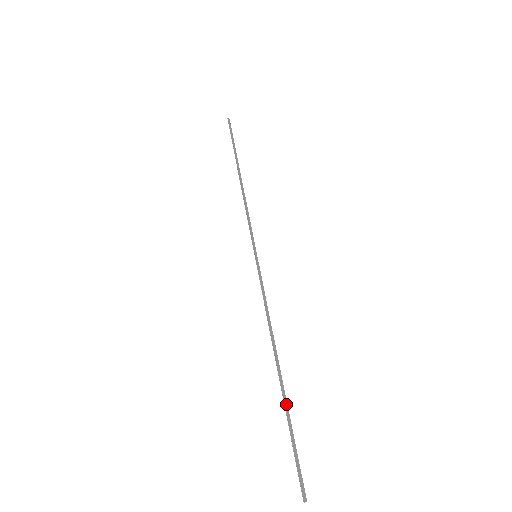
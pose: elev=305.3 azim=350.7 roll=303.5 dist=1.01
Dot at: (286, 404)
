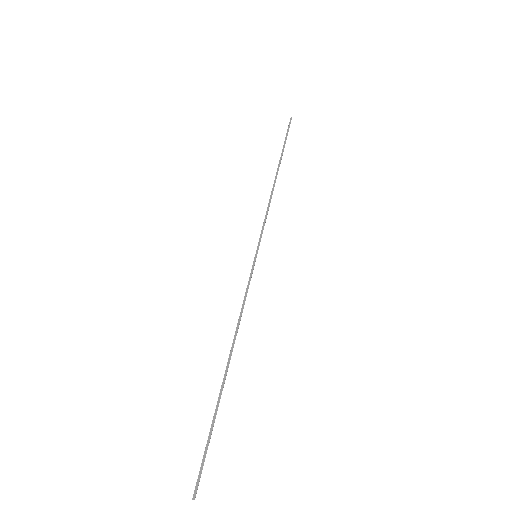
Dot at: (218, 403)
